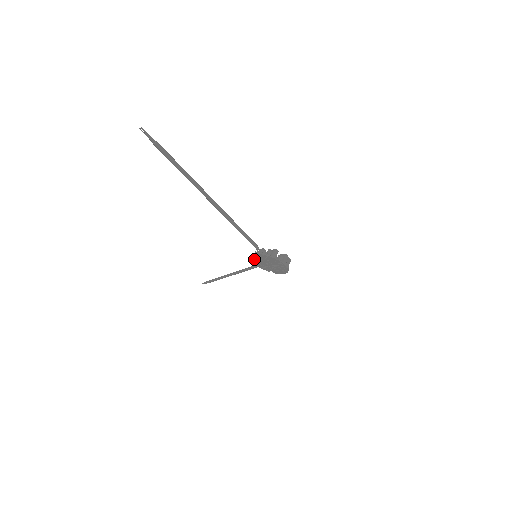
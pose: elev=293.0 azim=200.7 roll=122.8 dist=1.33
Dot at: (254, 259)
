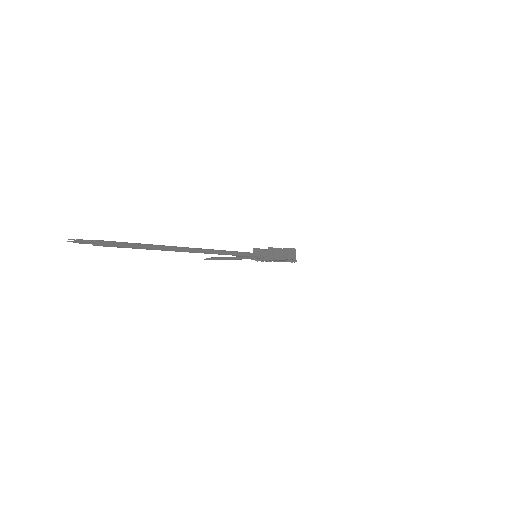
Dot at: occluded
